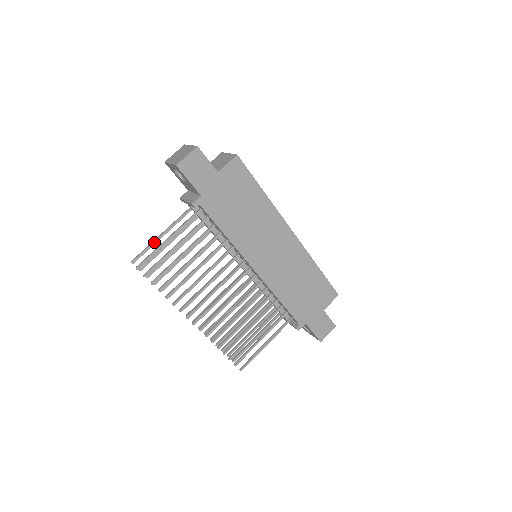
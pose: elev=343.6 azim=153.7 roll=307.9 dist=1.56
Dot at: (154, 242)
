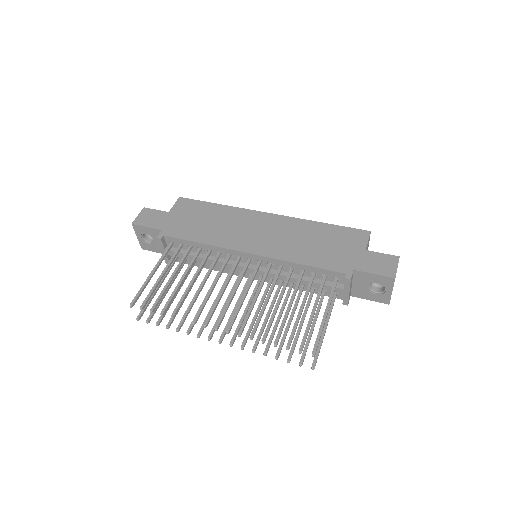
Dot at: occluded
